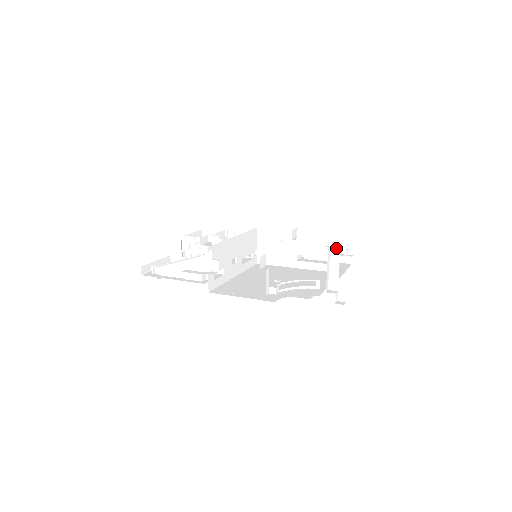
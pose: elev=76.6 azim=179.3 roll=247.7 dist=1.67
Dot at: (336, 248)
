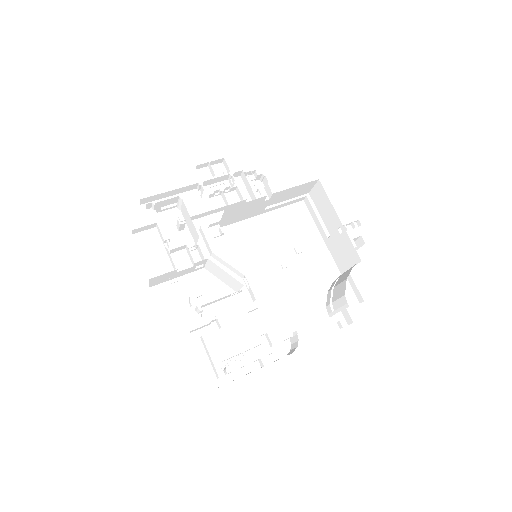
Dot at: (357, 238)
